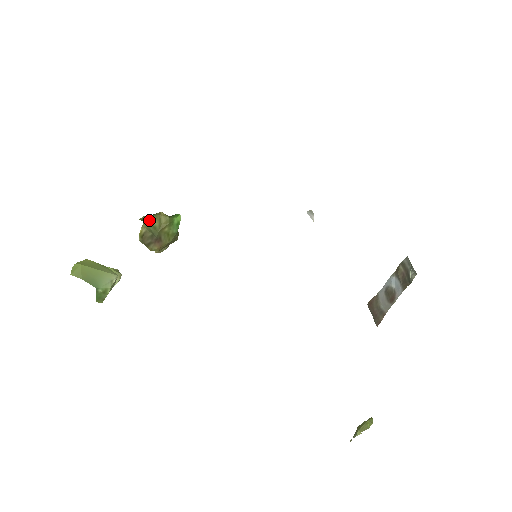
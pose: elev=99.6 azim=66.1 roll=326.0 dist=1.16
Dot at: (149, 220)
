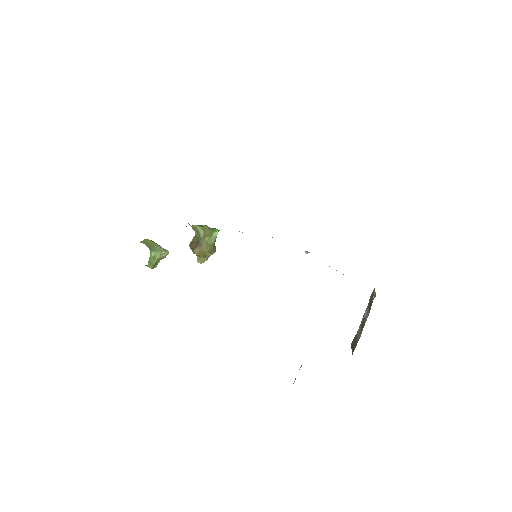
Dot at: (198, 229)
